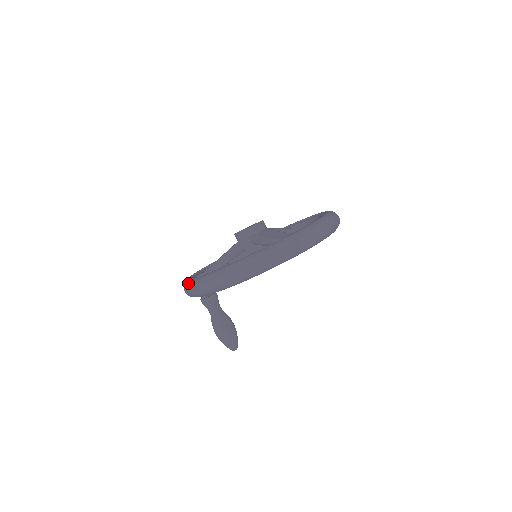
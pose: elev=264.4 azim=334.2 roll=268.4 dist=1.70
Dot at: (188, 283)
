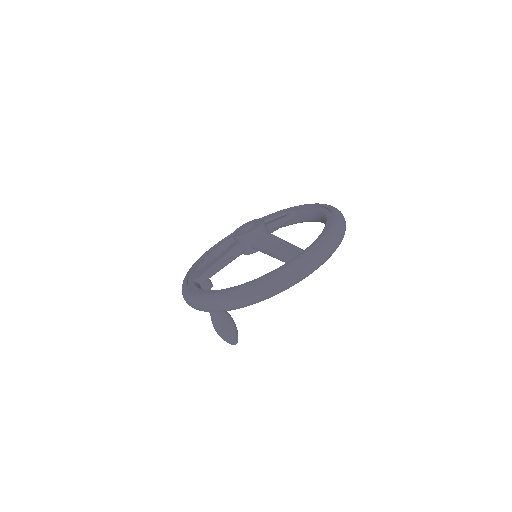
Dot at: (188, 296)
